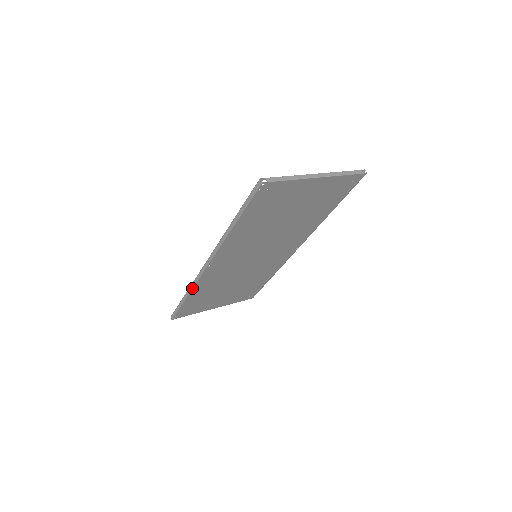
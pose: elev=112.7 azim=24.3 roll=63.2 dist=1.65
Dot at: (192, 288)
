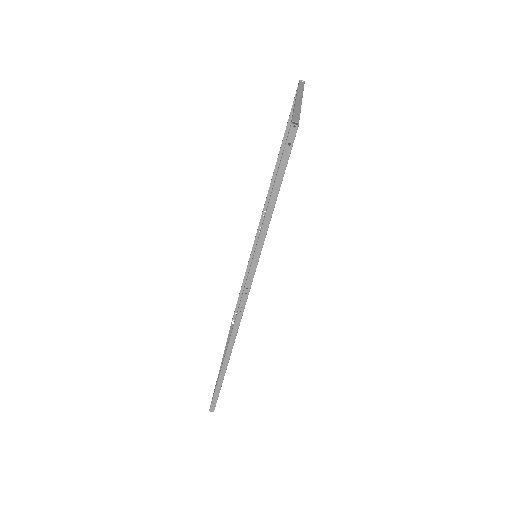
Dot at: (232, 347)
